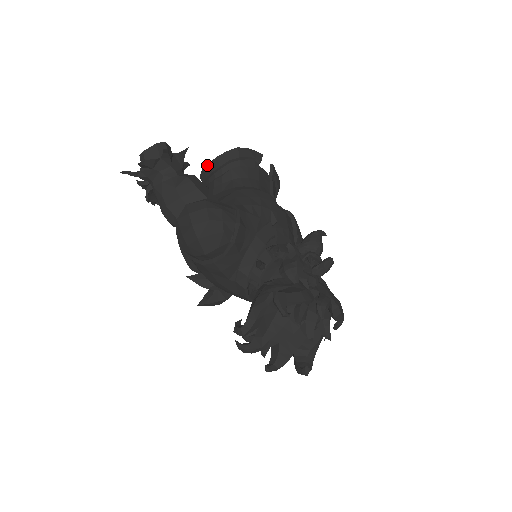
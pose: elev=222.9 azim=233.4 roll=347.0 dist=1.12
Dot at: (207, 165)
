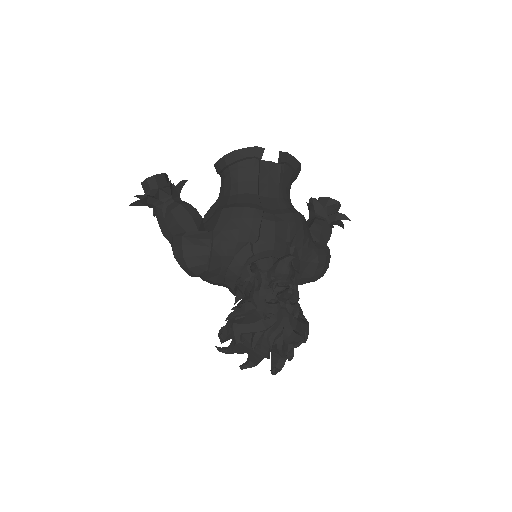
Dot at: (214, 165)
